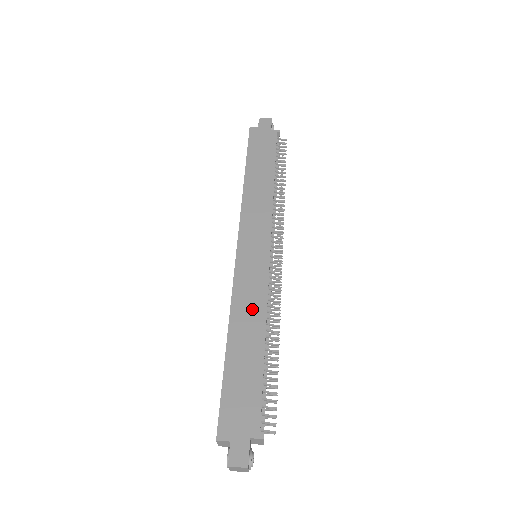
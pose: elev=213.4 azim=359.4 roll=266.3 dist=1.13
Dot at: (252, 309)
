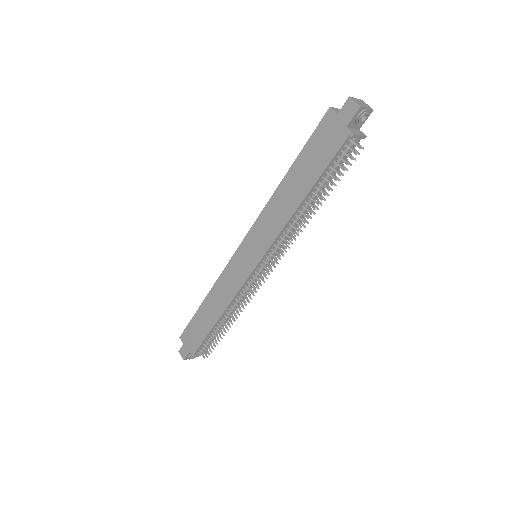
Dot at: (224, 295)
